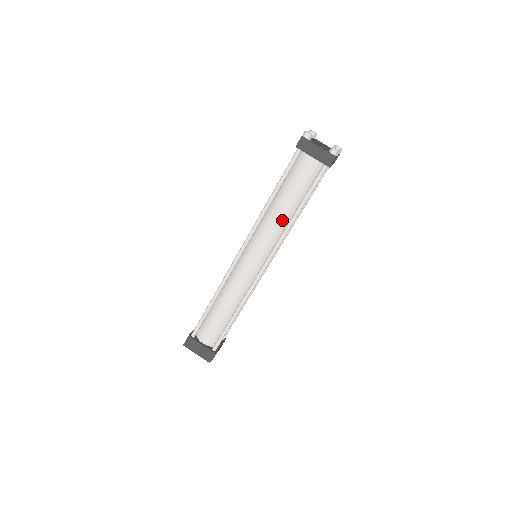
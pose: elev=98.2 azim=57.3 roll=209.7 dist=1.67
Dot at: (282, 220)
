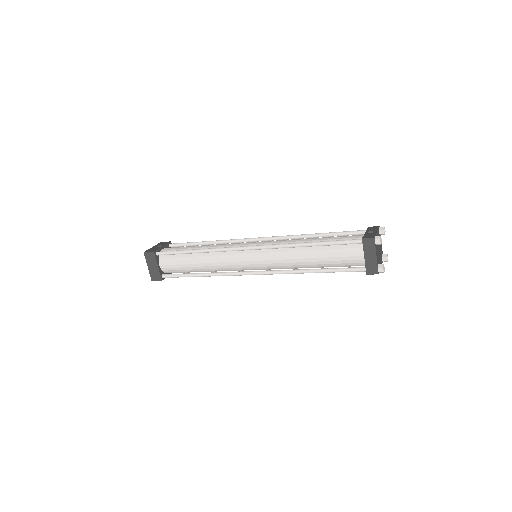
Dot at: (299, 263)
